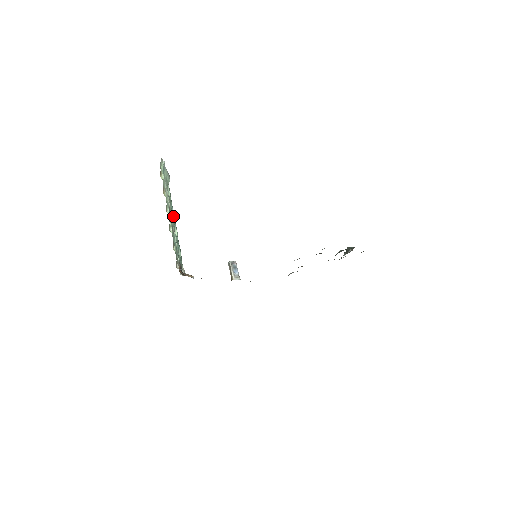
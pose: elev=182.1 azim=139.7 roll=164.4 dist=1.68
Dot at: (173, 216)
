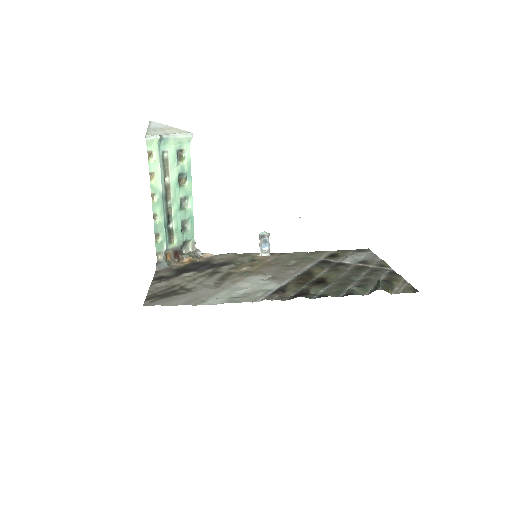
Dot at: (186, 187)
